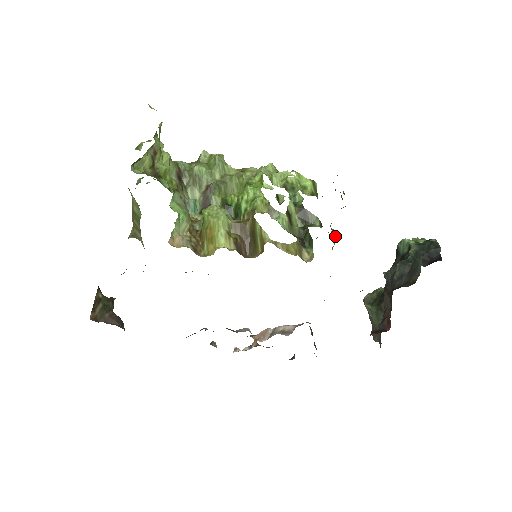
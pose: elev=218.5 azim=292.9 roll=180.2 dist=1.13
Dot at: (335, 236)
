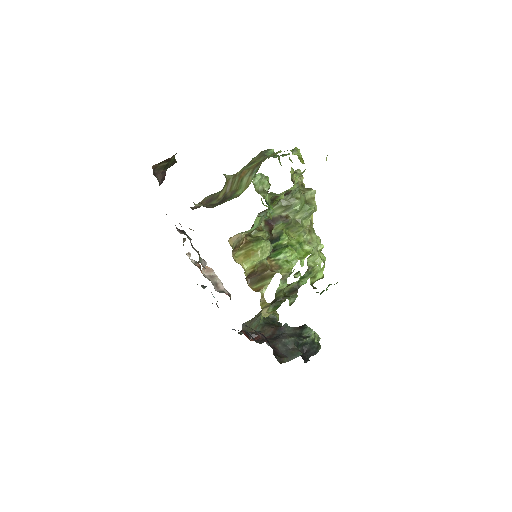
Dot at: occluded
